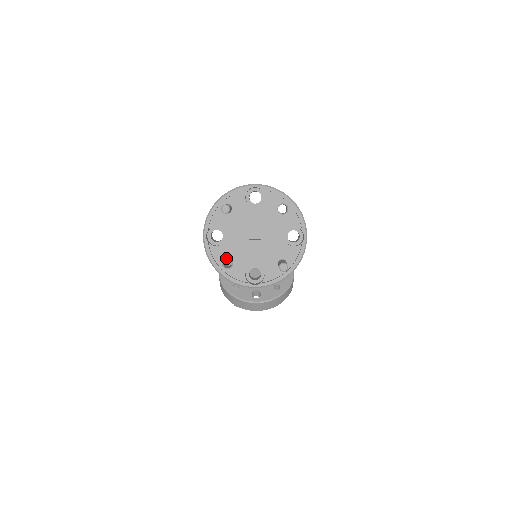
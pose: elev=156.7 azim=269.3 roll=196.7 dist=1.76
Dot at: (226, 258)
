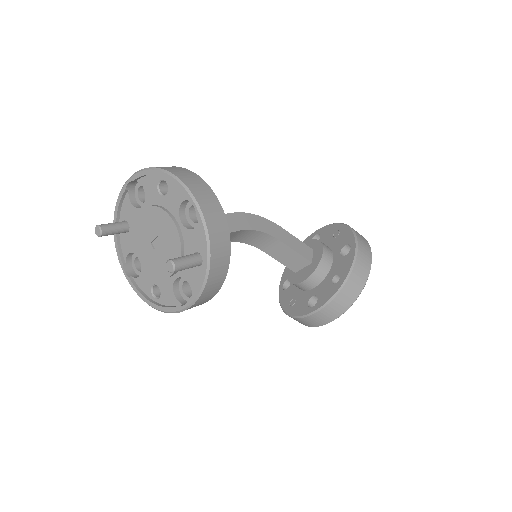
Dot at: (152, 286)
